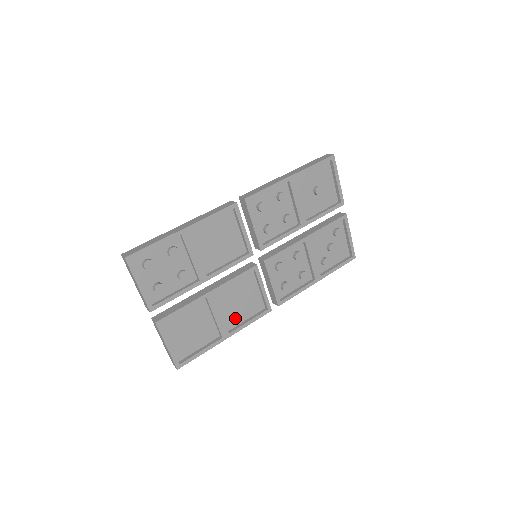
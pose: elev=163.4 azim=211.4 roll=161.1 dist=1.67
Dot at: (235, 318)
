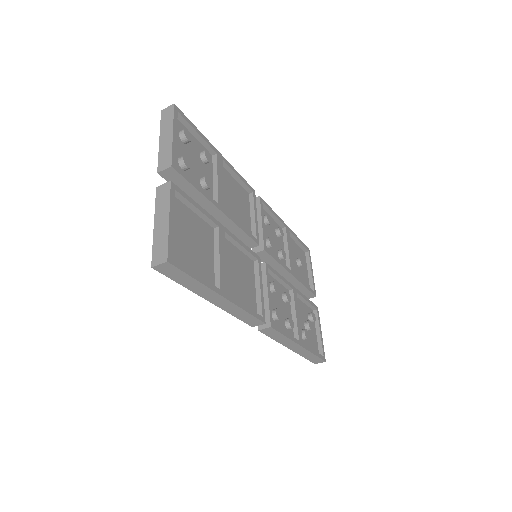
Dot at: (231, 290)
